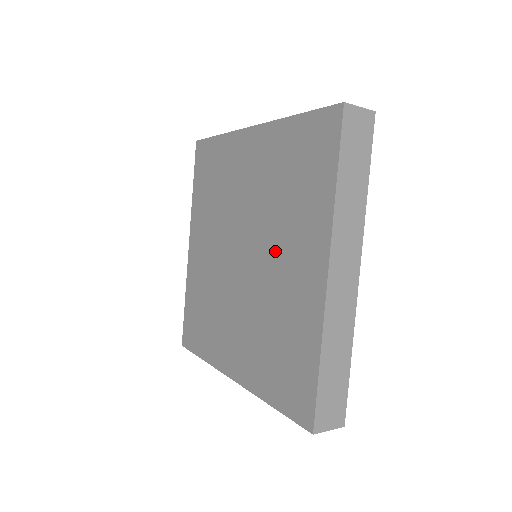
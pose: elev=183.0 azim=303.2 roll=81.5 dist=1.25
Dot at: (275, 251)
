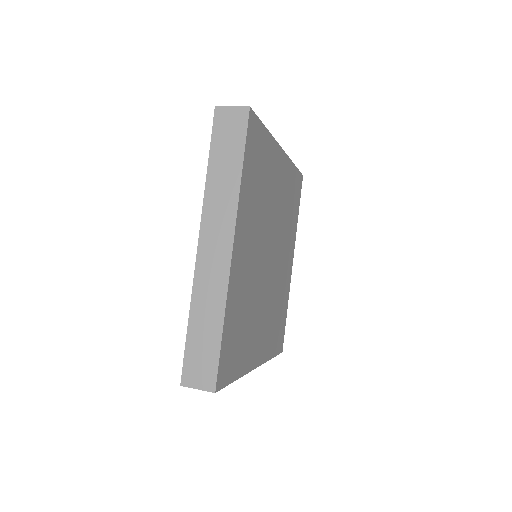
Dot at: occluded
